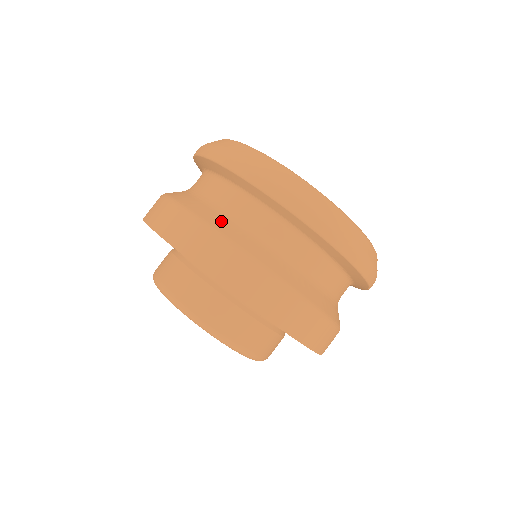
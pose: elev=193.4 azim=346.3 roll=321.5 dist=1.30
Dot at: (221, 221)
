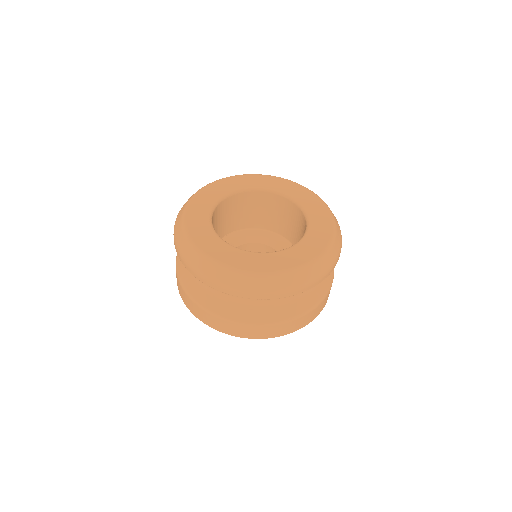
Dot at: (183, 269)
